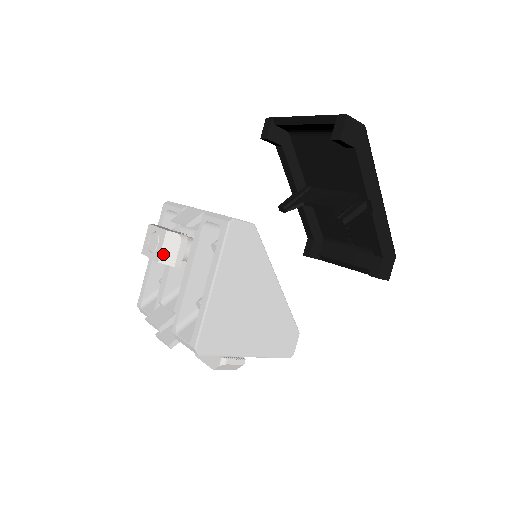
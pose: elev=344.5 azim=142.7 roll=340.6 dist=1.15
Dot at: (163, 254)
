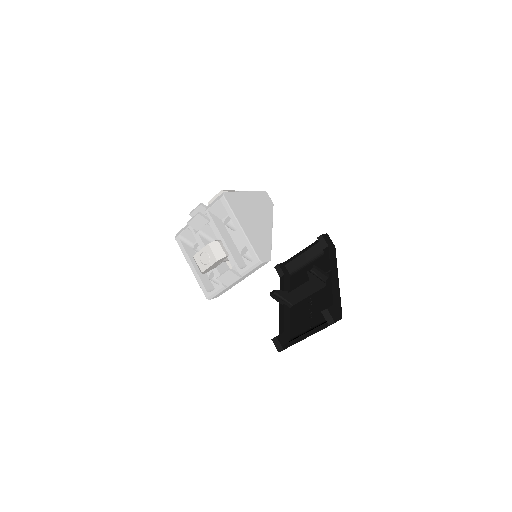
Dot at: (226, 190)
